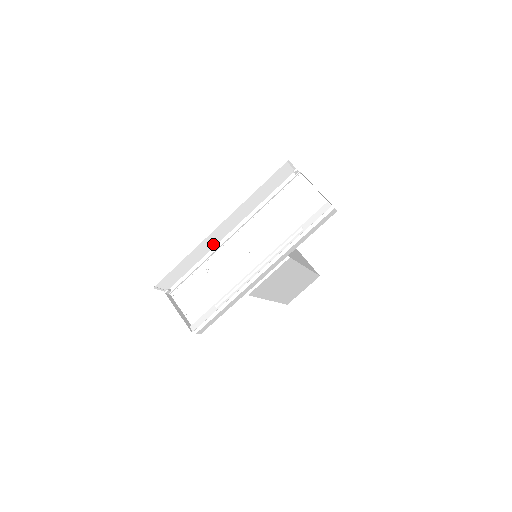
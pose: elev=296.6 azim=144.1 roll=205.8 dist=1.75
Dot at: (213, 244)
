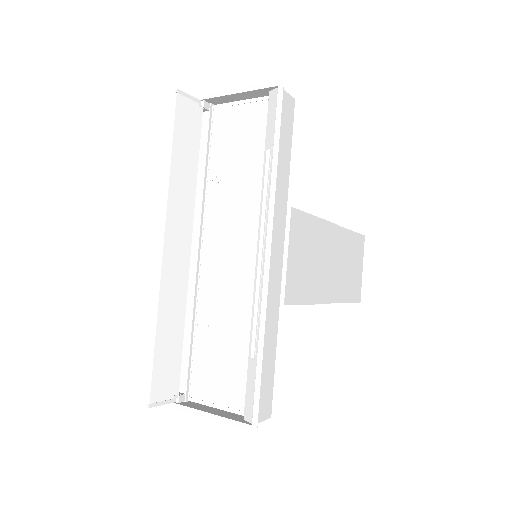
Dot at: (182, 281)
